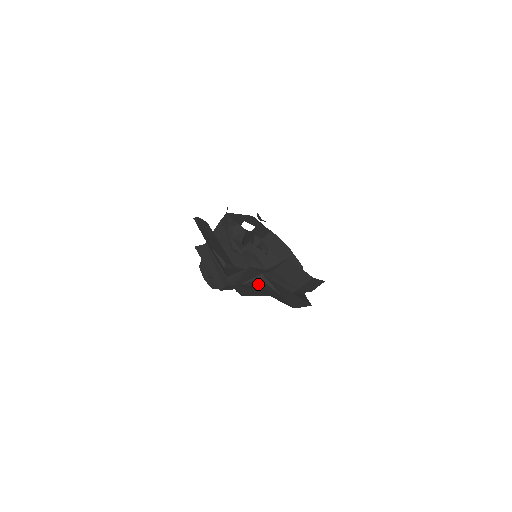
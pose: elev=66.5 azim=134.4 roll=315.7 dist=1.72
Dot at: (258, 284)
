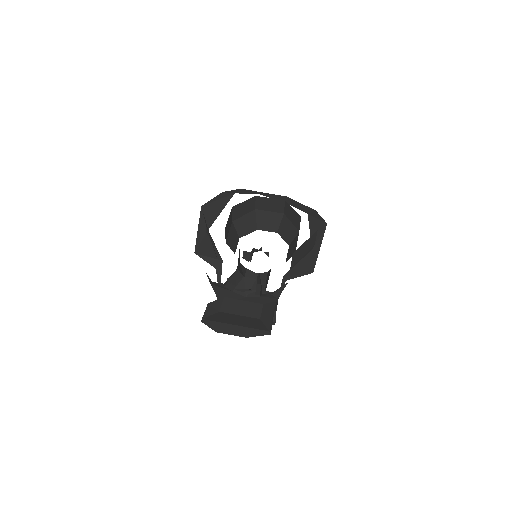
Dot at: occluded
